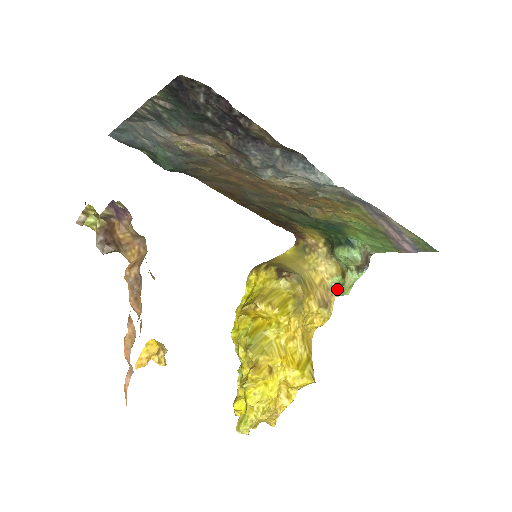
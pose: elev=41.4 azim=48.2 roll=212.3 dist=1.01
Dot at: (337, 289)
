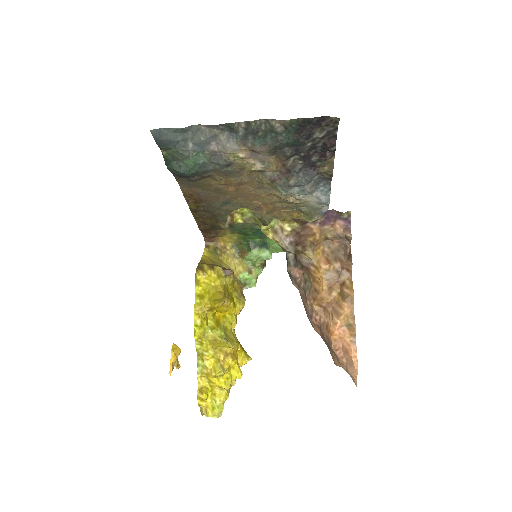
Dot at: (243, 283)
